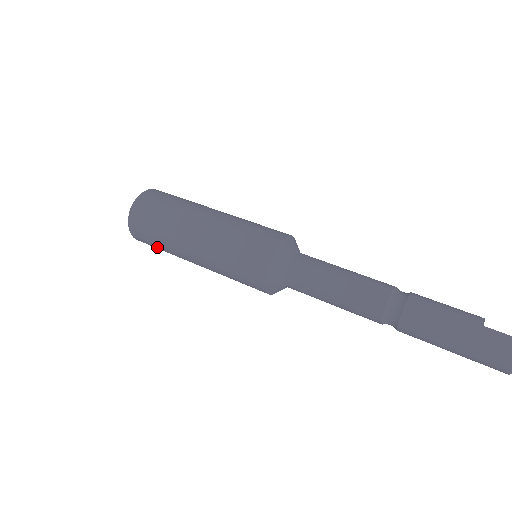
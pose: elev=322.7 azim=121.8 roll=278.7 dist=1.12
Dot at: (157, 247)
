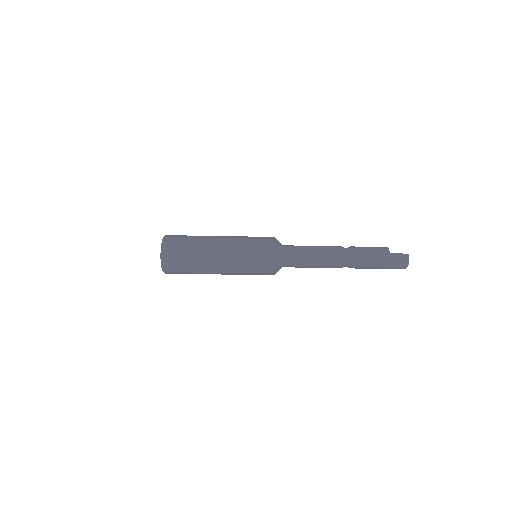
Dot at: occluded
